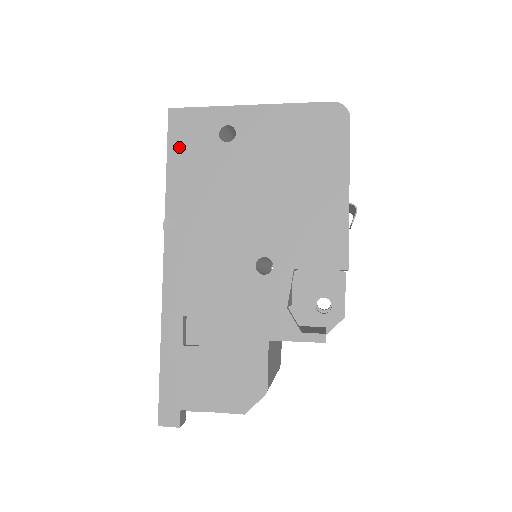
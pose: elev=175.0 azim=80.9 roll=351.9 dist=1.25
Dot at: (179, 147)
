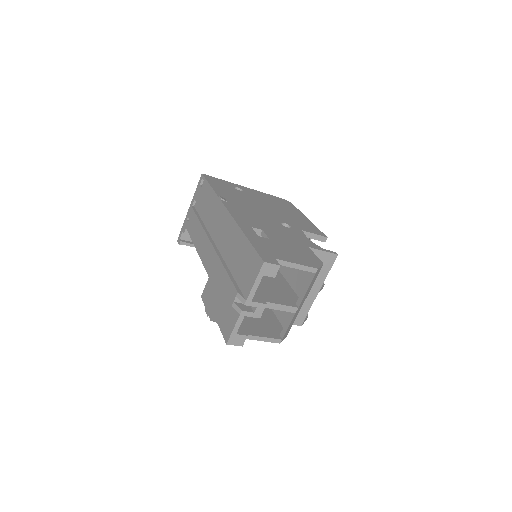
Dot at: (214, 183)
